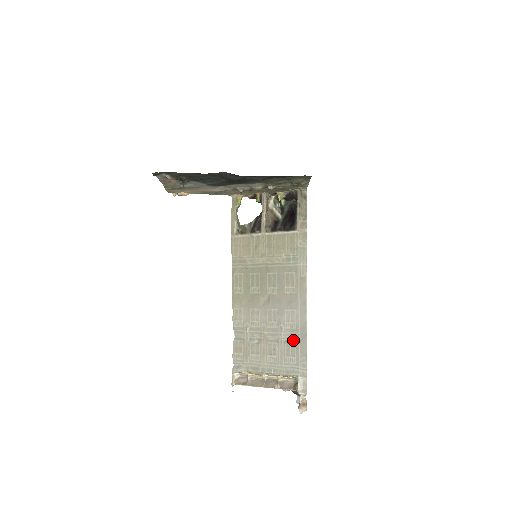
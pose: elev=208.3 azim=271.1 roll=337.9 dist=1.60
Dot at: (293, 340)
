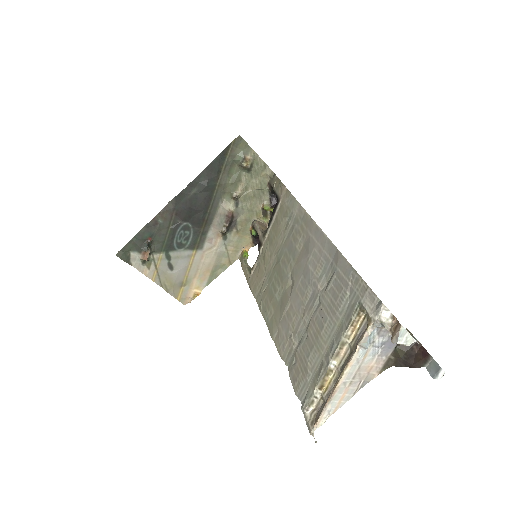
Dot at: (331, 276)
